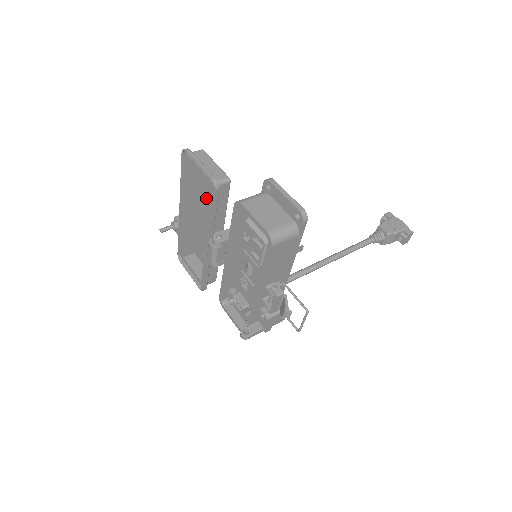
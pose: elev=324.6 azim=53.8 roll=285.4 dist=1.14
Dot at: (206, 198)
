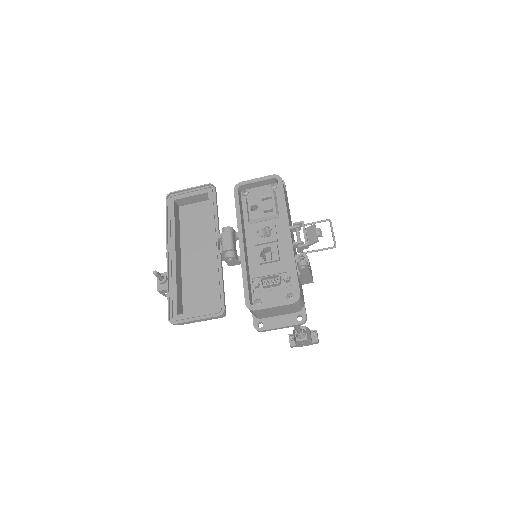
Dot at: (191, 235)
